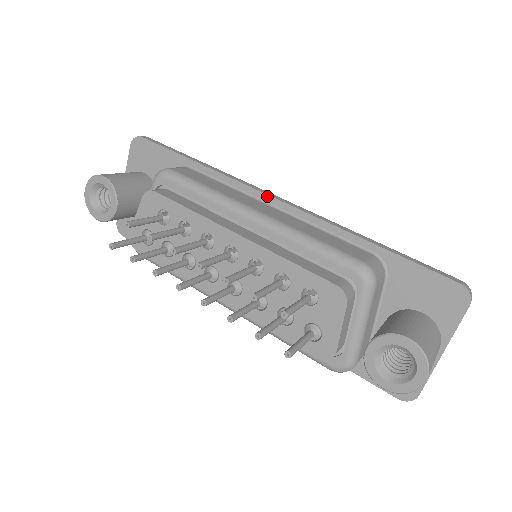
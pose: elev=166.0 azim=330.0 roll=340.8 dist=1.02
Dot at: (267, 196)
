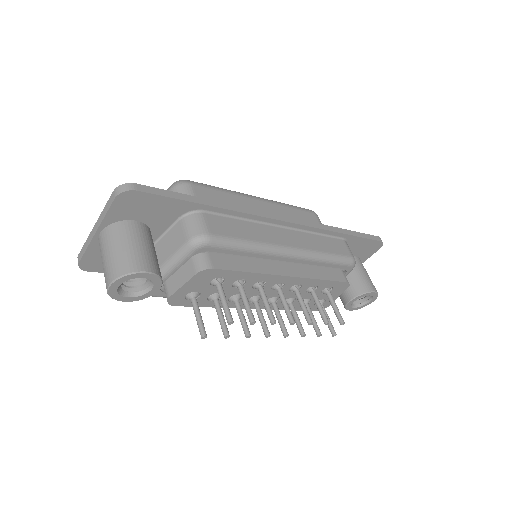
Dot at: (280, 221)
